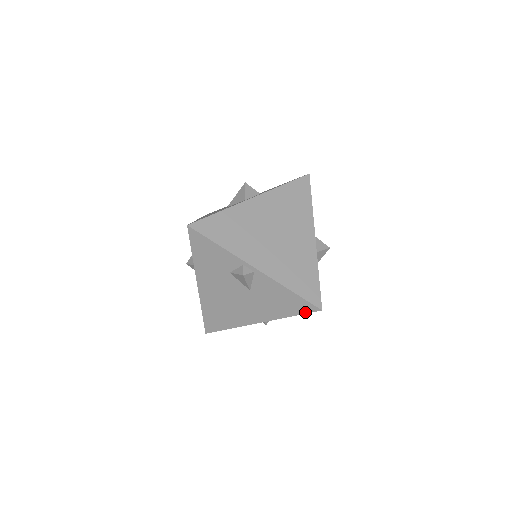
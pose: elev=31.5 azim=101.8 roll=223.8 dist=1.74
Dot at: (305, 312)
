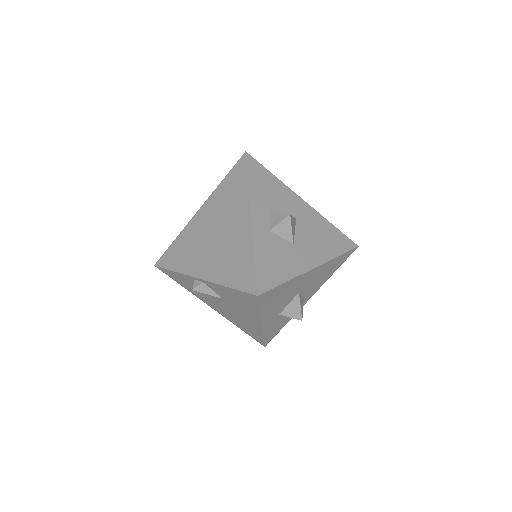
Dot at: (257, 303)
